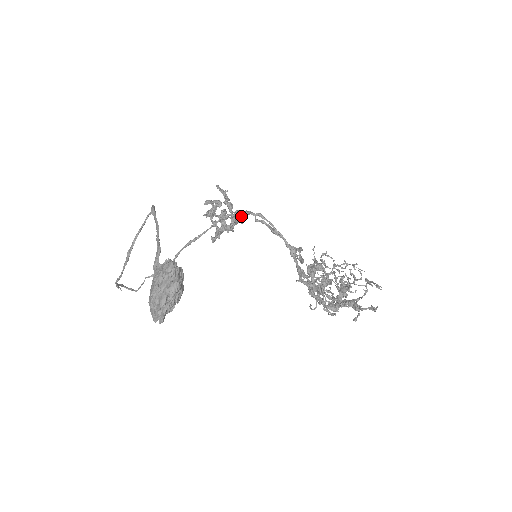
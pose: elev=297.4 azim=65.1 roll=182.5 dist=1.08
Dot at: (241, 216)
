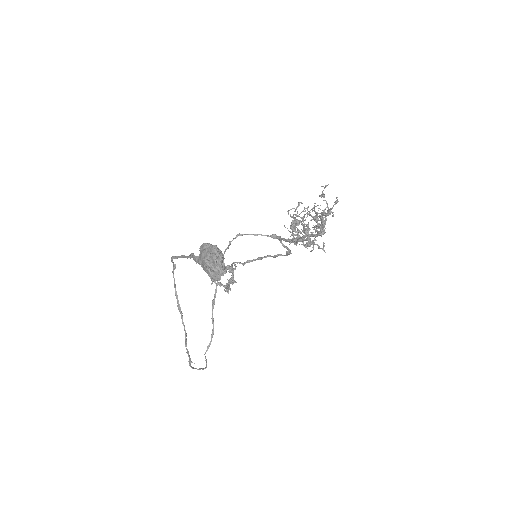
Dot at: (232, 266)
